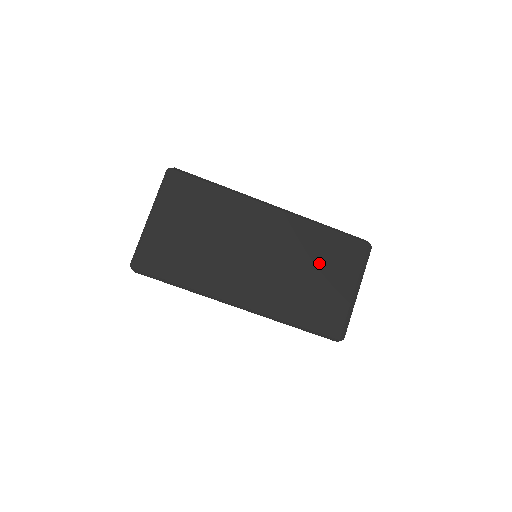
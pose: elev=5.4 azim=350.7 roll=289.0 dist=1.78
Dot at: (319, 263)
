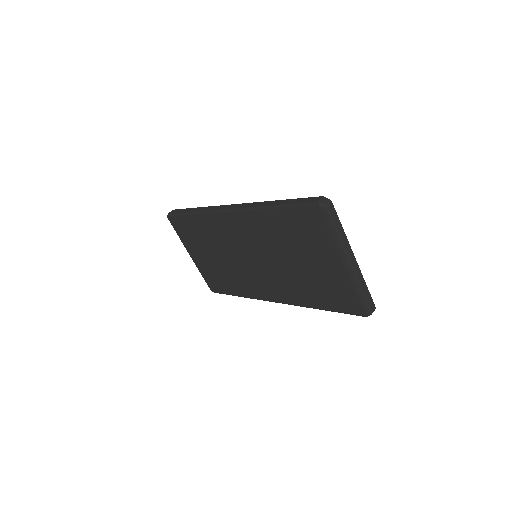
Dot at: (295, 248)
